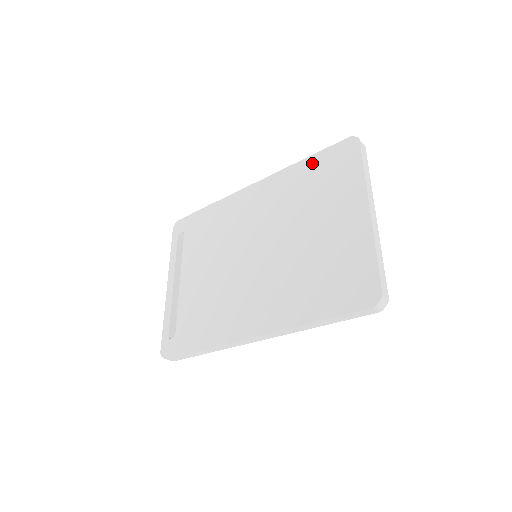
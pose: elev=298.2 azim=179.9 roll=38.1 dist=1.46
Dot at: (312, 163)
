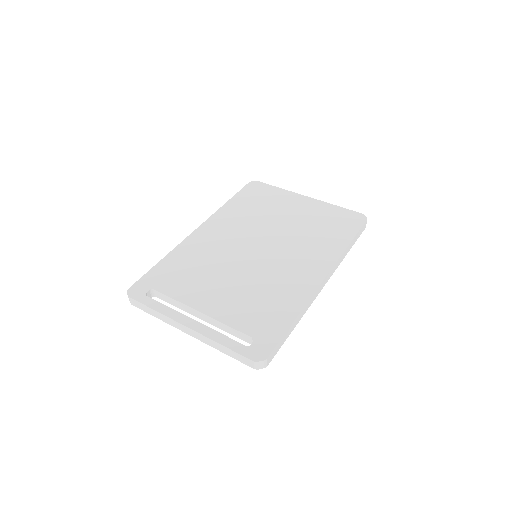
Dot at: (238, 200)
